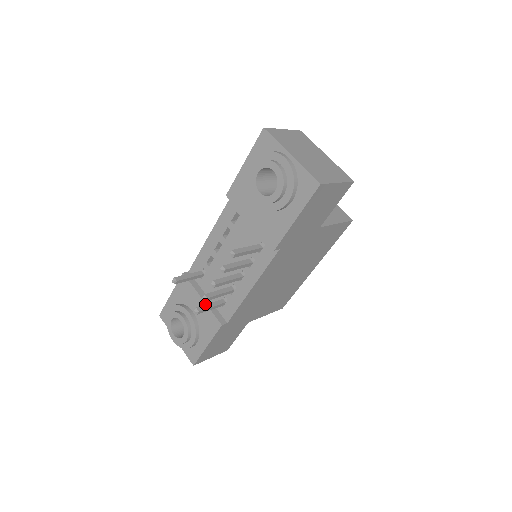
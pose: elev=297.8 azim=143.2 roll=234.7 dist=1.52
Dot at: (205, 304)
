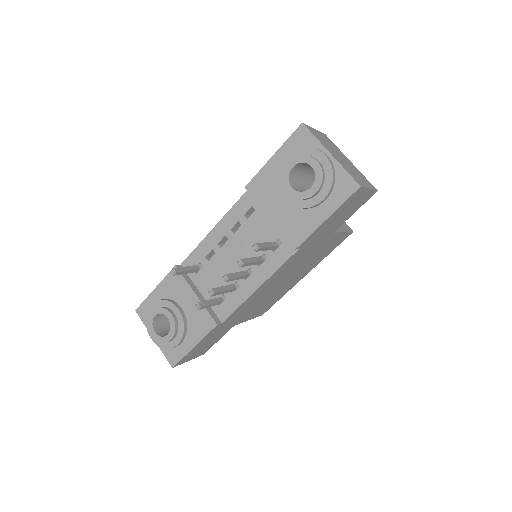
Dot at: (206, 300)
